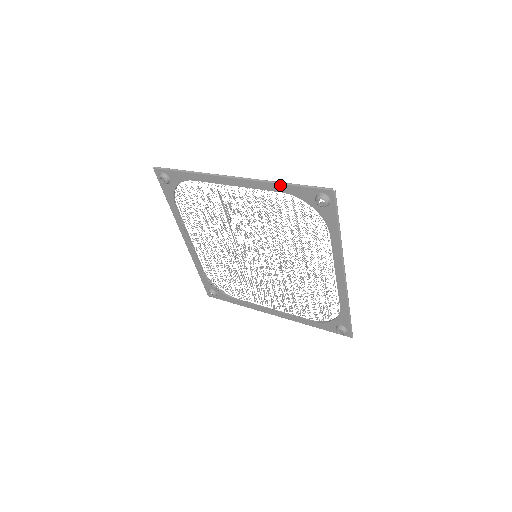
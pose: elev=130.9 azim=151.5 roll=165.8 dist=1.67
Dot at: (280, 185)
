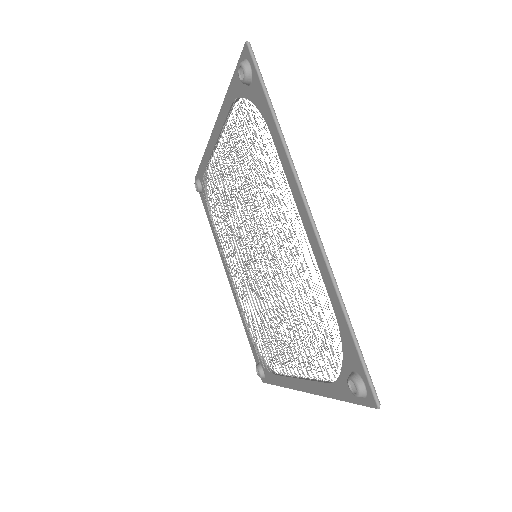
Dot at: (227, 95)
